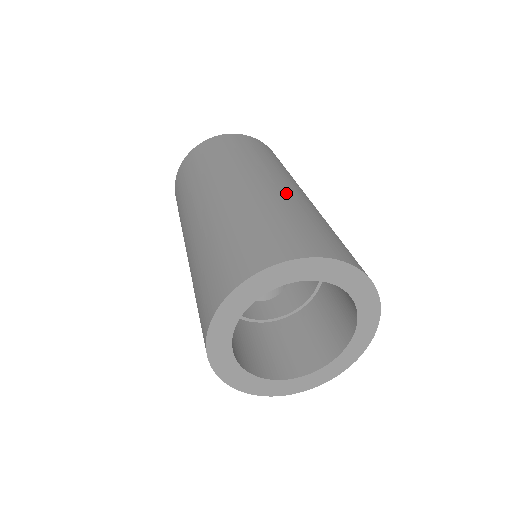
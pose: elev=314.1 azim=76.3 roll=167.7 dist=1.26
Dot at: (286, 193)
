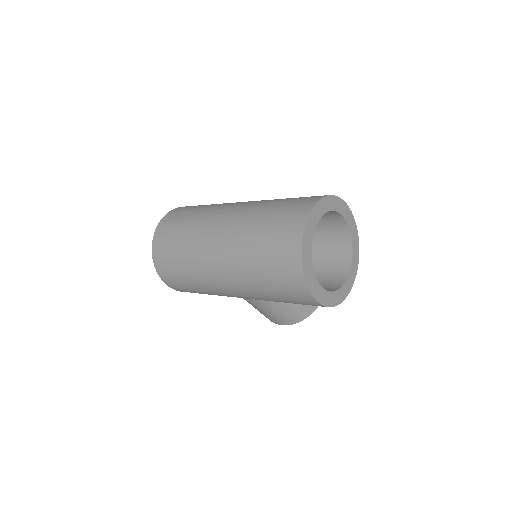
Dot at: (246, 208)
